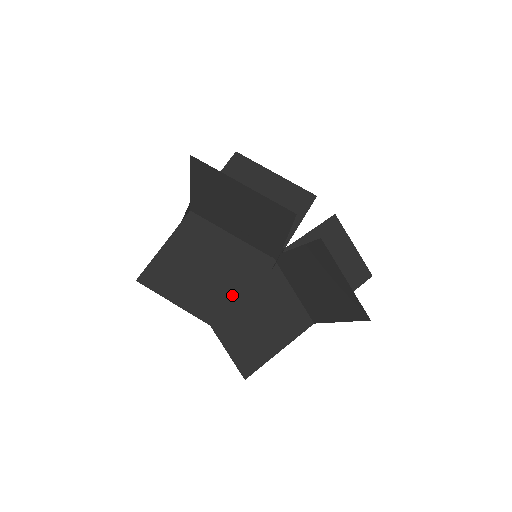
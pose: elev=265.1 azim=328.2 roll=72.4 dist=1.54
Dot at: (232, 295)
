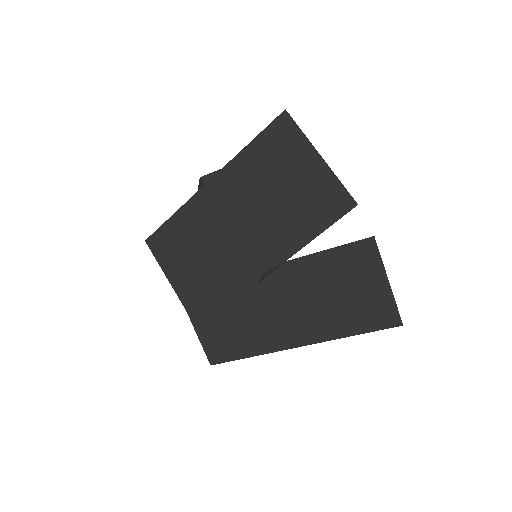
Dot at: (213, 291)
